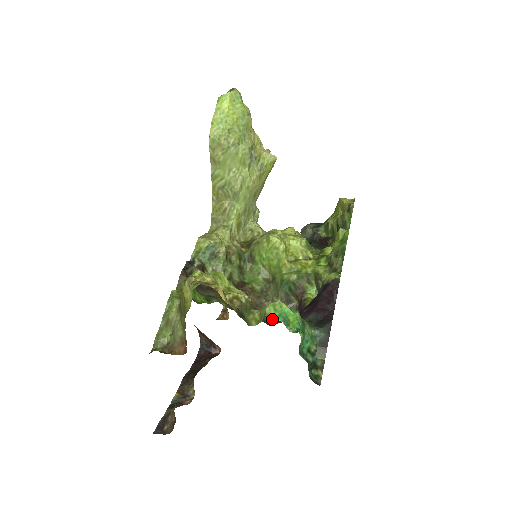
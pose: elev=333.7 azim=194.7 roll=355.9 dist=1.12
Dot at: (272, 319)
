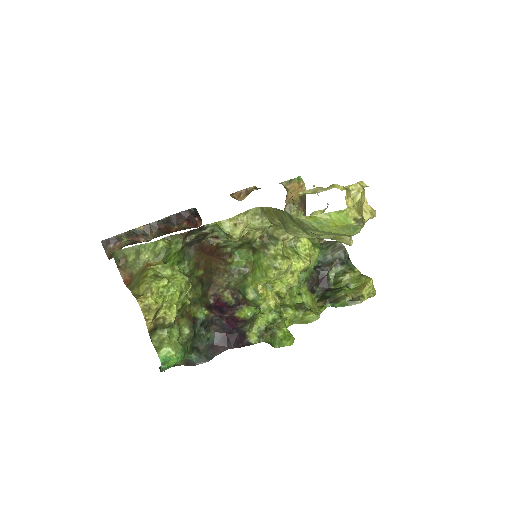
Dot at: (216, 288)
